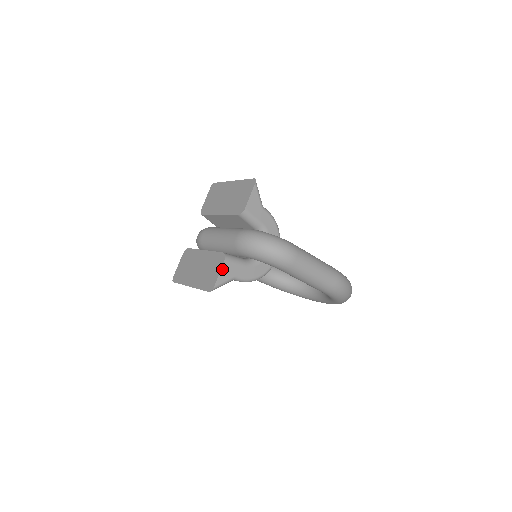
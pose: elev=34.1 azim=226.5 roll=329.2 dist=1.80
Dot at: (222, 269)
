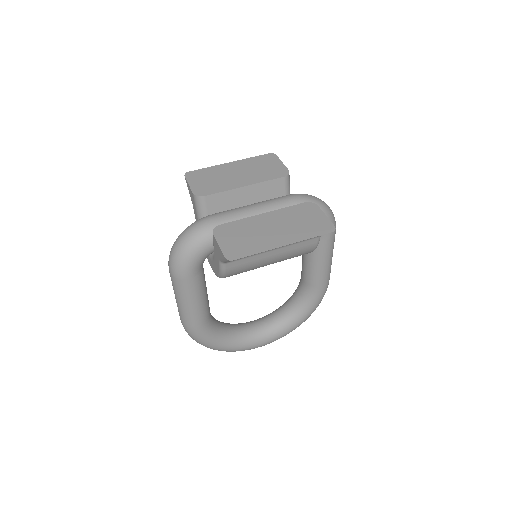
Dot at: (322, 213)
